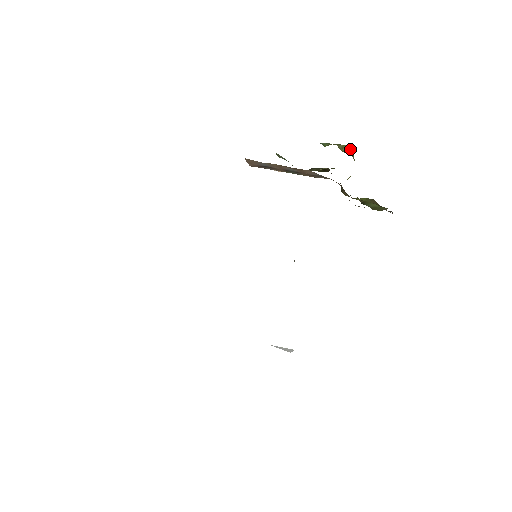
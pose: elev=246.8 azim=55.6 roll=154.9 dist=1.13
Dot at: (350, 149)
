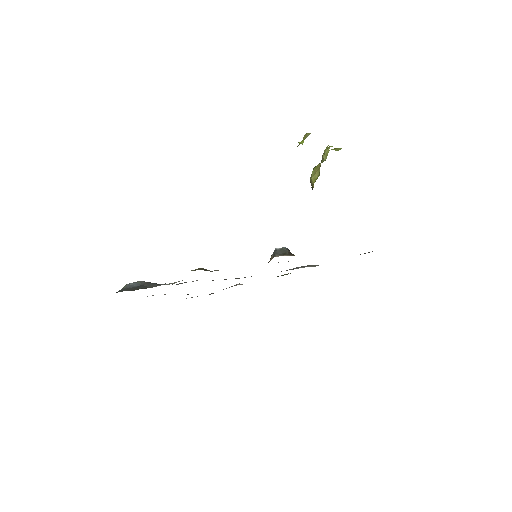
Dot at: occluded
